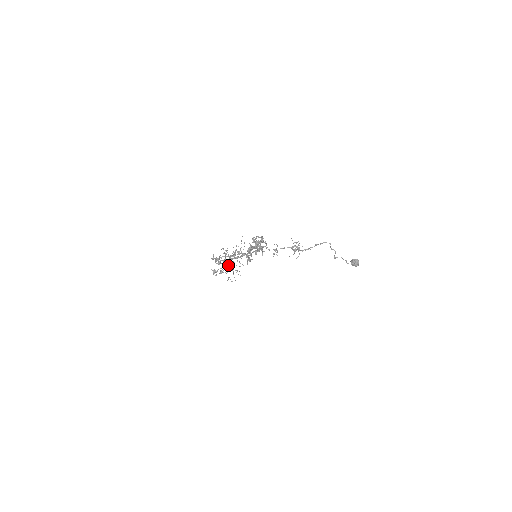
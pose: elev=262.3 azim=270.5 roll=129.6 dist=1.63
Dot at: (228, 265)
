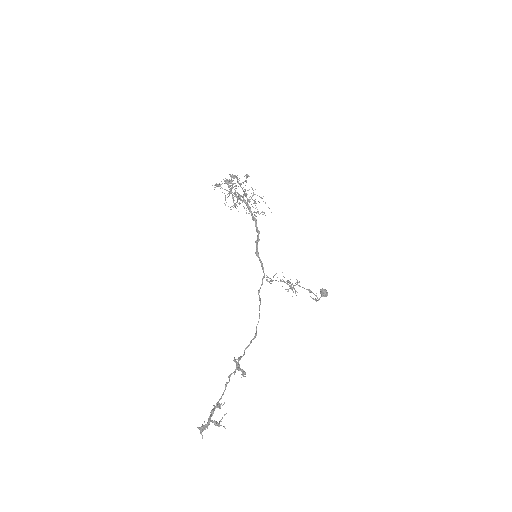
Dot at: occluded
